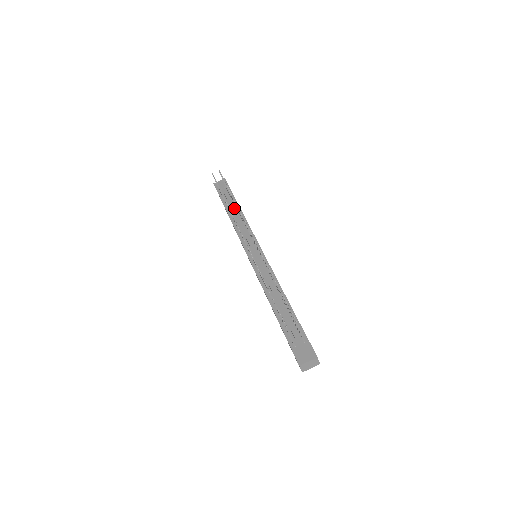
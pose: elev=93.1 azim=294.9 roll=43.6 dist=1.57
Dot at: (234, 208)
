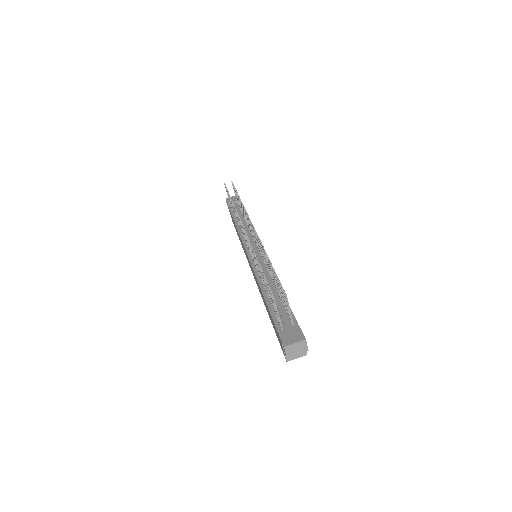
Dot at: (241, 217)
